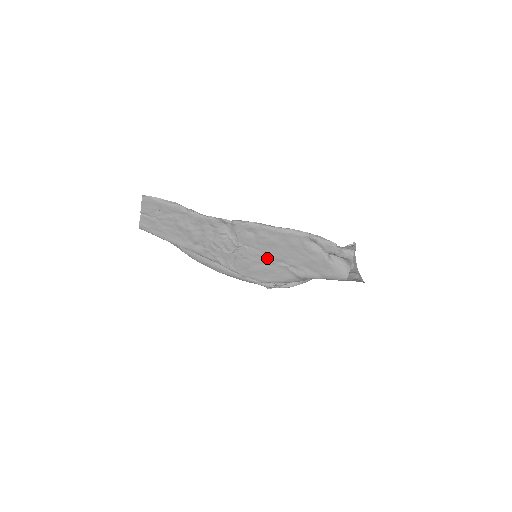
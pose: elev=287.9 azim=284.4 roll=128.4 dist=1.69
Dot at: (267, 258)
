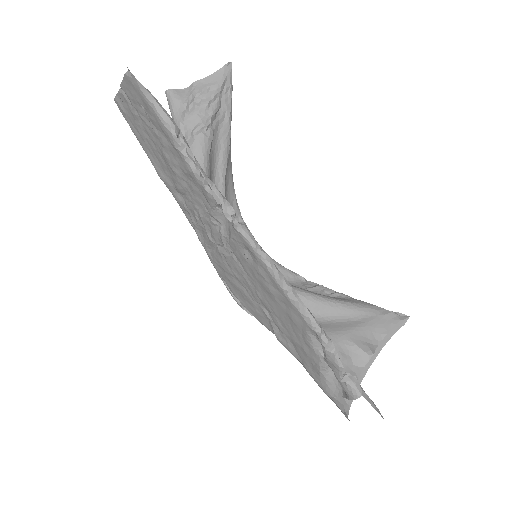
Dot at: (253, 291)
